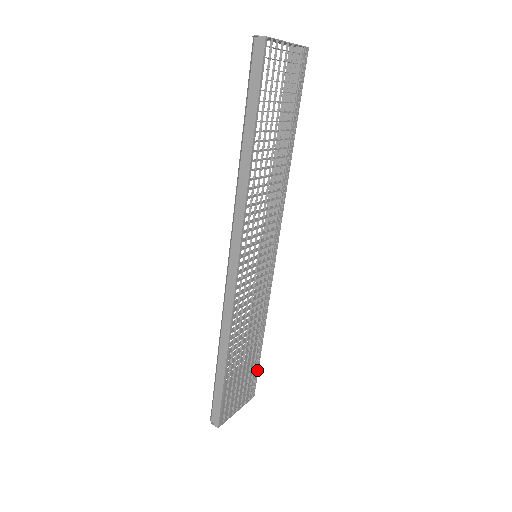
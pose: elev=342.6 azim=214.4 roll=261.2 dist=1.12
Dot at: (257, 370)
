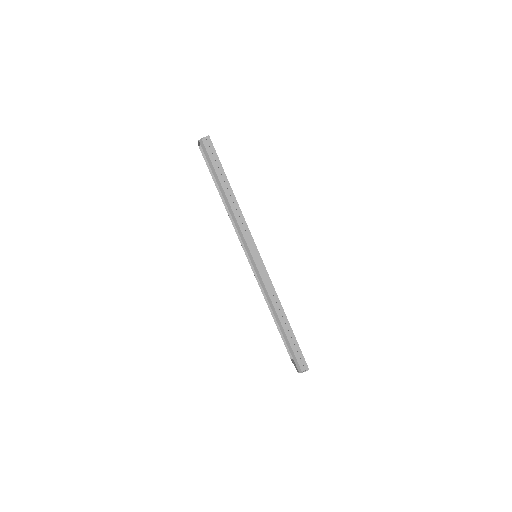
Dot at: occluded
